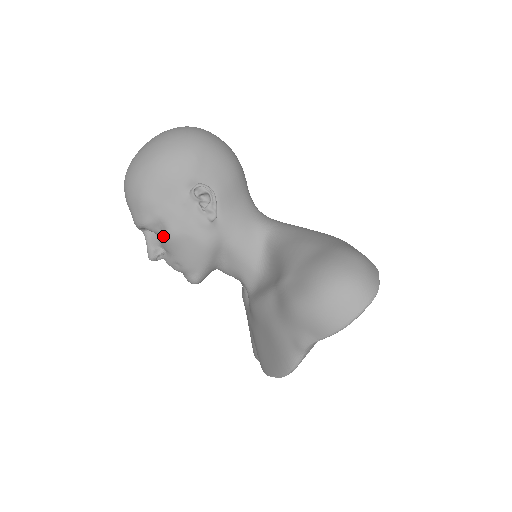
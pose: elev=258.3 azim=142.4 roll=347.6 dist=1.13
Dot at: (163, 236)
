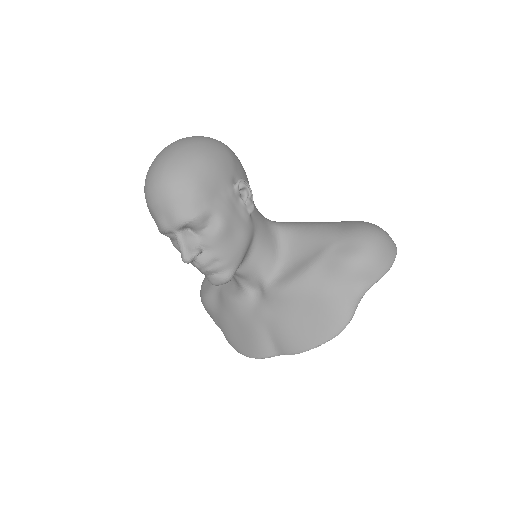
Dot at: (211, 230)
